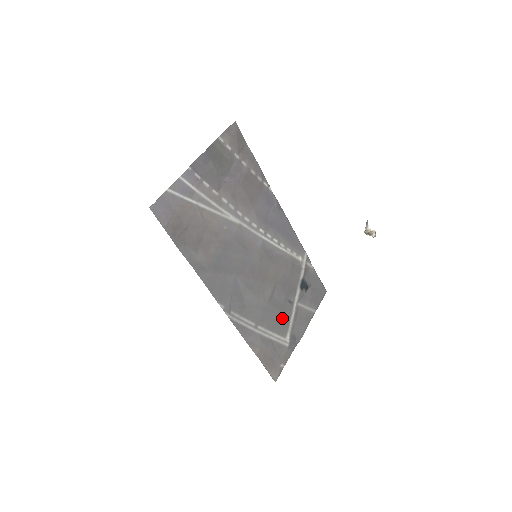
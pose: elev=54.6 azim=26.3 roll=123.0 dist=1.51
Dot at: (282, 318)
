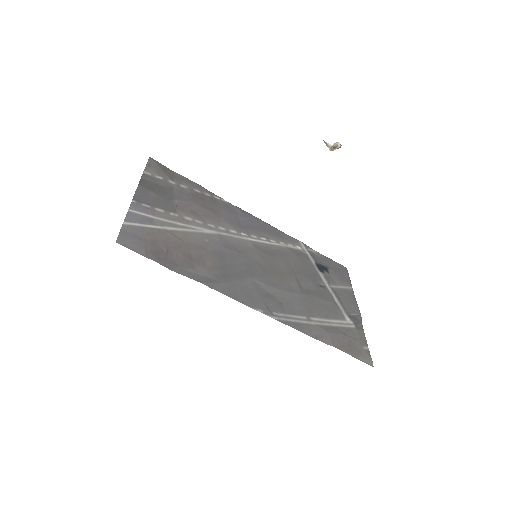
Dot at: (327, 303)
